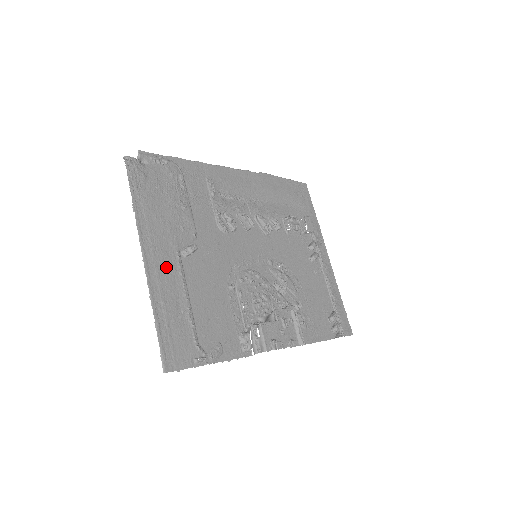
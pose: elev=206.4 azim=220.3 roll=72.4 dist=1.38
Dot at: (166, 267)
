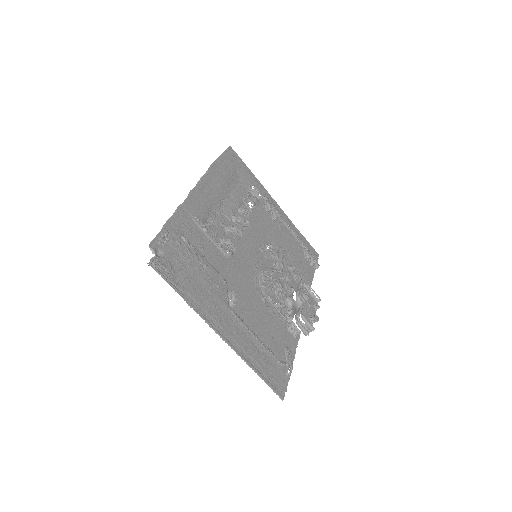
Dot at: (234, 329)
